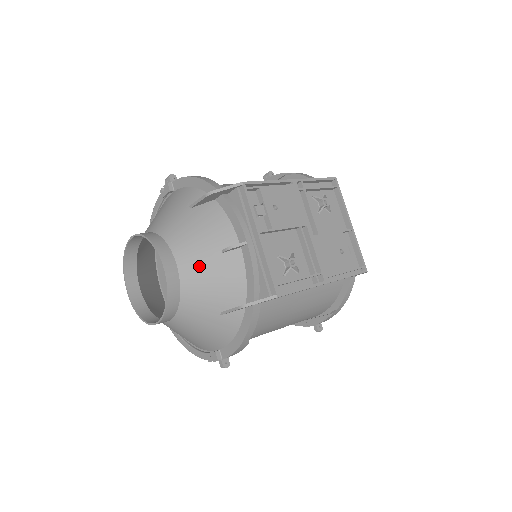
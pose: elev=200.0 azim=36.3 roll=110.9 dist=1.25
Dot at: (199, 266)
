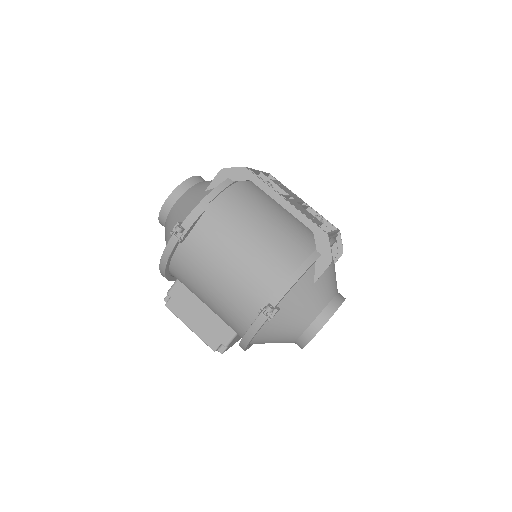
Dot at: occluded
